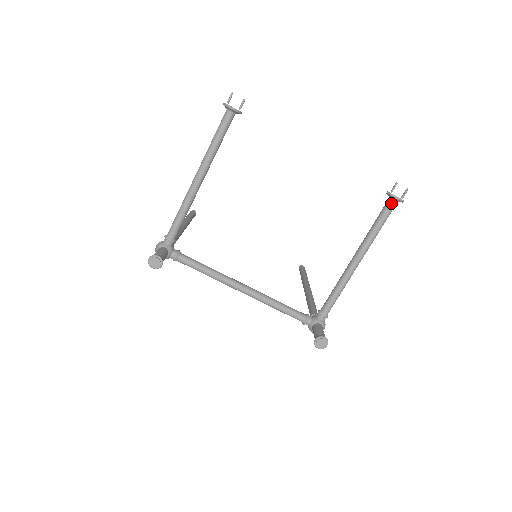
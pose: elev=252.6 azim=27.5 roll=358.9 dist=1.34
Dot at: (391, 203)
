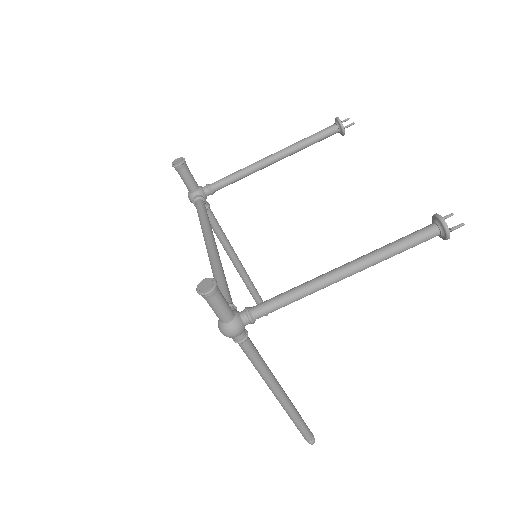
Dot at: (429, 225)
